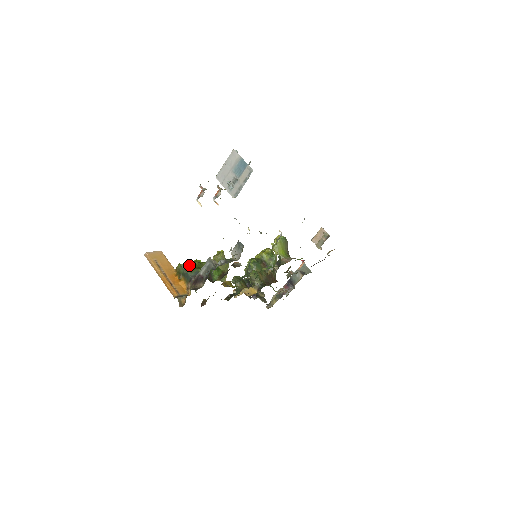
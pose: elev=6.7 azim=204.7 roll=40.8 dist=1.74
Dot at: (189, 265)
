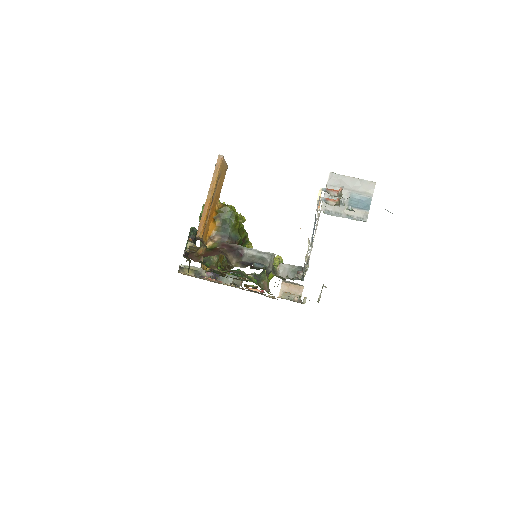
Dot at: (238, 221)
